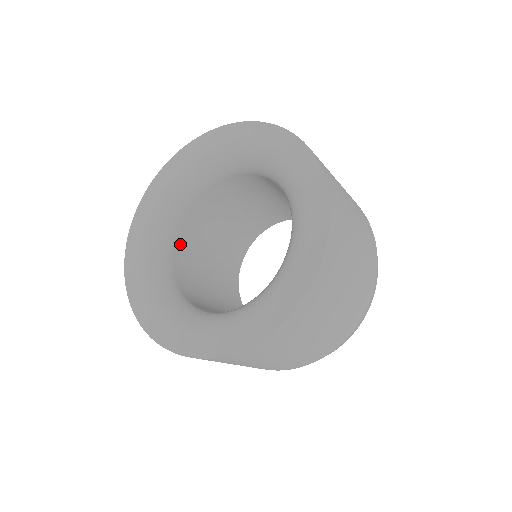
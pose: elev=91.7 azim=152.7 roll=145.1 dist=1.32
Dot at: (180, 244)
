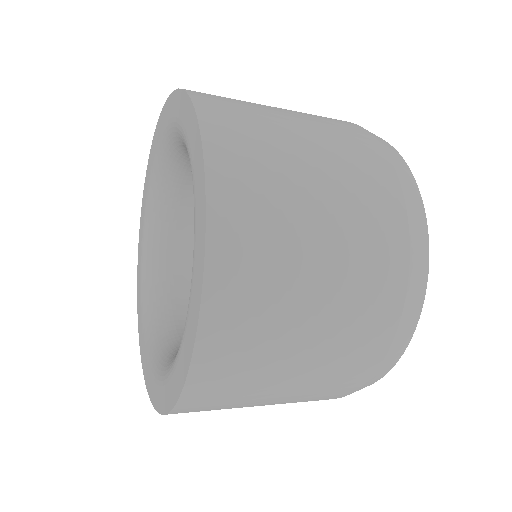
Dot at: (189, 209)
